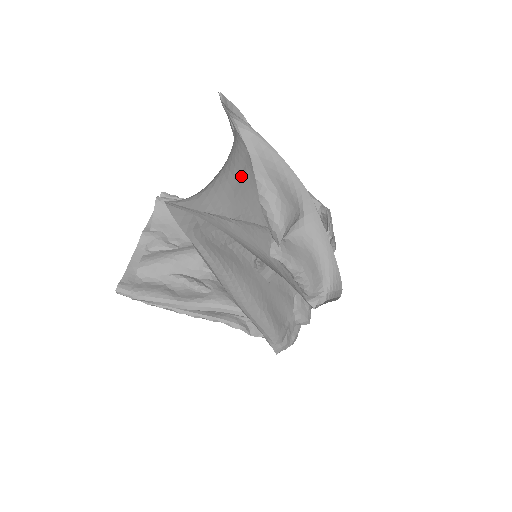
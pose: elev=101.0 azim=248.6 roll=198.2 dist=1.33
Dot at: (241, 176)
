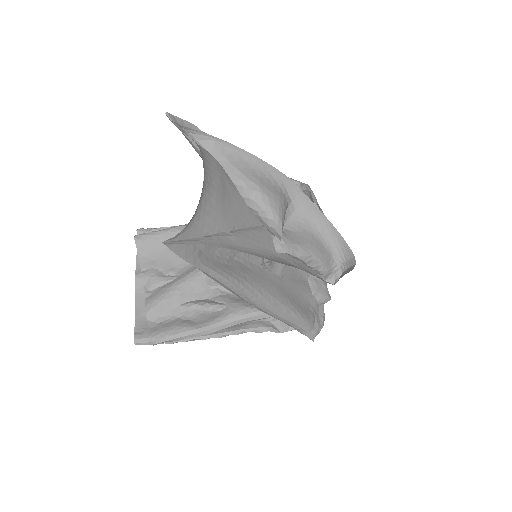
Dot at: (221, 187)
